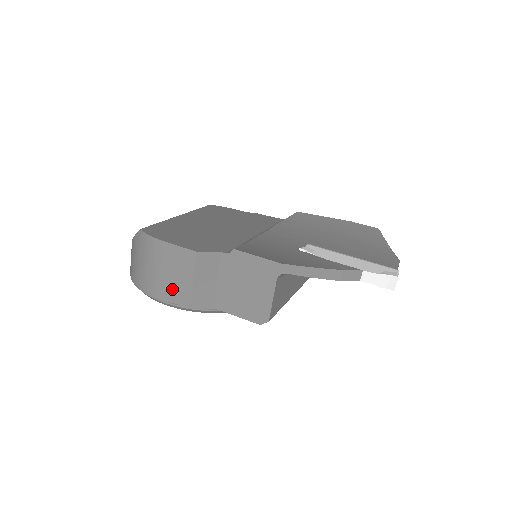
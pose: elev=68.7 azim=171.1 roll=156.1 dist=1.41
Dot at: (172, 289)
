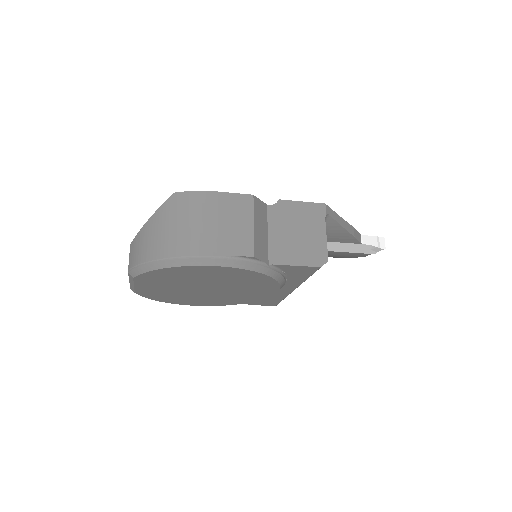
Dot at: (229, 240)
